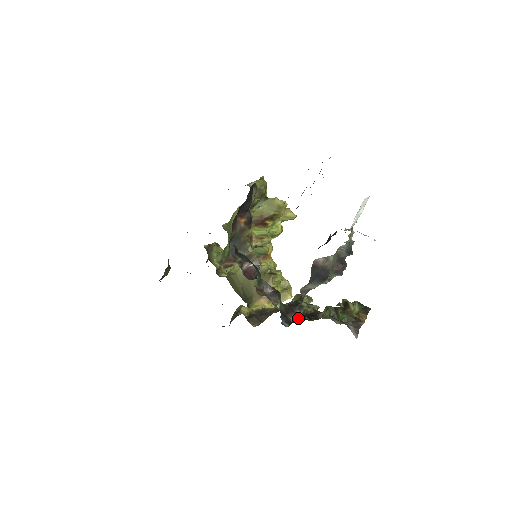
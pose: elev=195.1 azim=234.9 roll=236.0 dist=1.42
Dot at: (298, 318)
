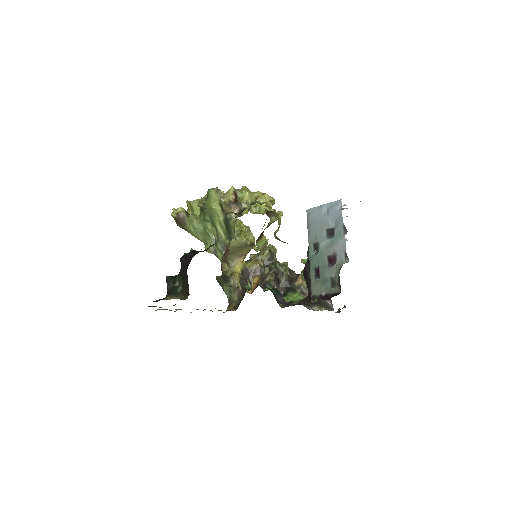
Dot at: (289, 292)
